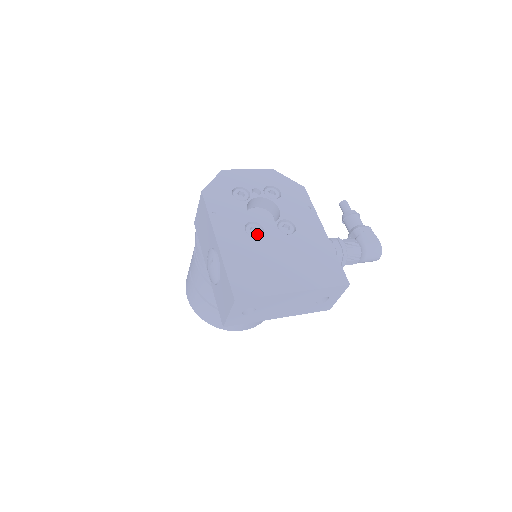
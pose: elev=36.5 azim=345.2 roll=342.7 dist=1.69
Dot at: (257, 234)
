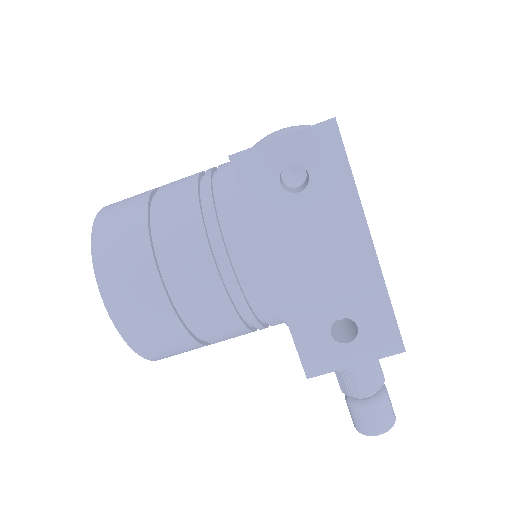
Dot at: occluded
